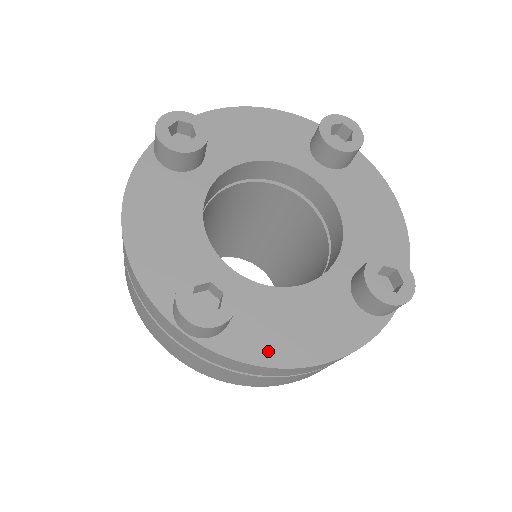
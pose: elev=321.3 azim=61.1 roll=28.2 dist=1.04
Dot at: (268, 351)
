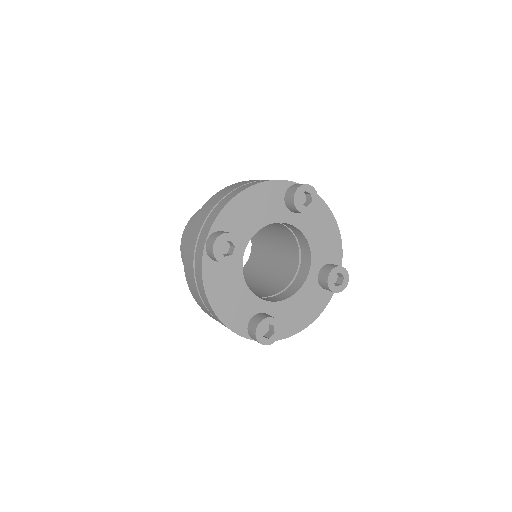
Dot at: (290, 329)
